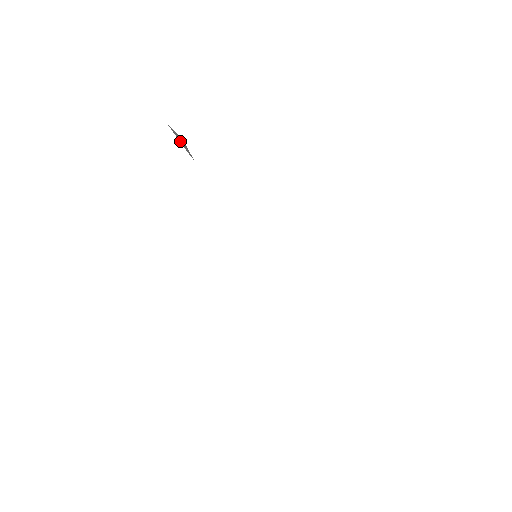
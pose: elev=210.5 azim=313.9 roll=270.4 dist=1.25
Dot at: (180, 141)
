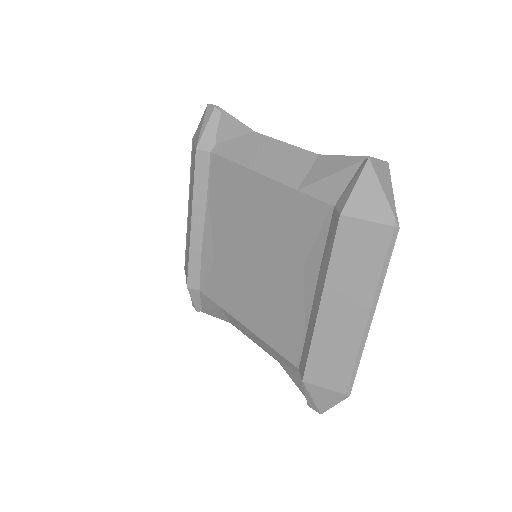
Dot at: (207, 129)
